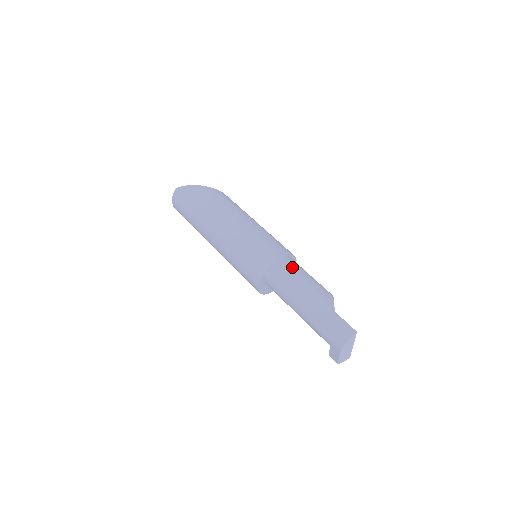
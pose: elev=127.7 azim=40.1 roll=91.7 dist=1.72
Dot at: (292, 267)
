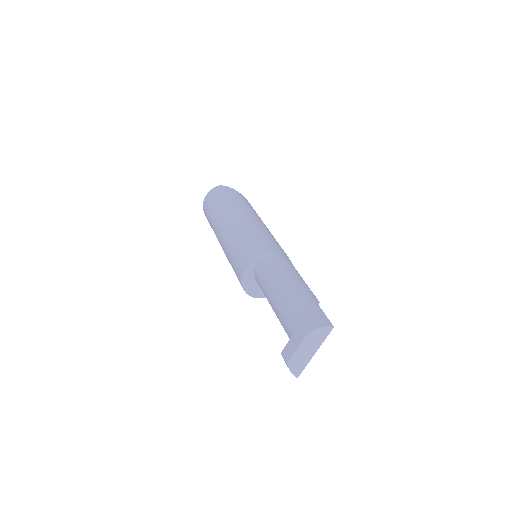
Dot at: (292, 264)
